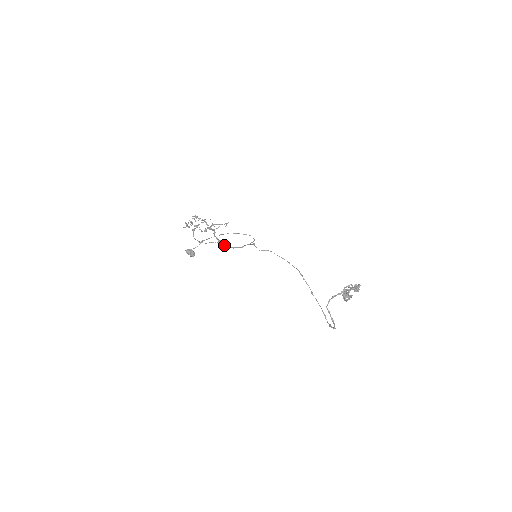
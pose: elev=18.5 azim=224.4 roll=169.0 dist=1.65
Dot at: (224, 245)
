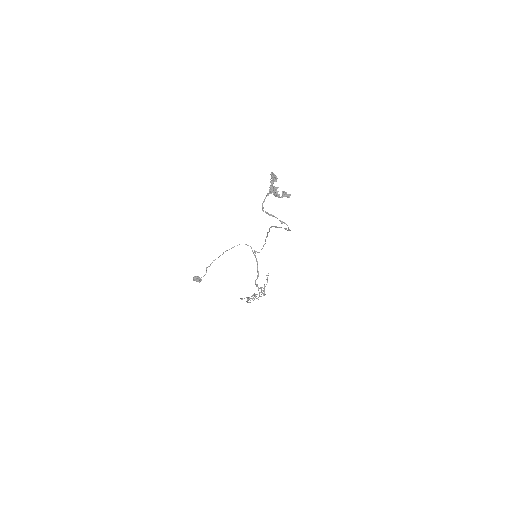
Dot at: (255, 282)
